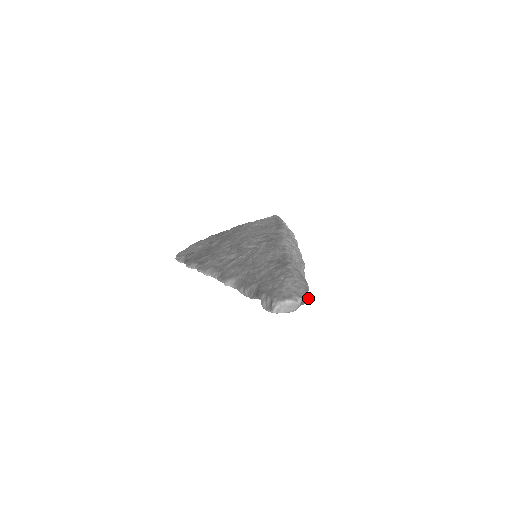
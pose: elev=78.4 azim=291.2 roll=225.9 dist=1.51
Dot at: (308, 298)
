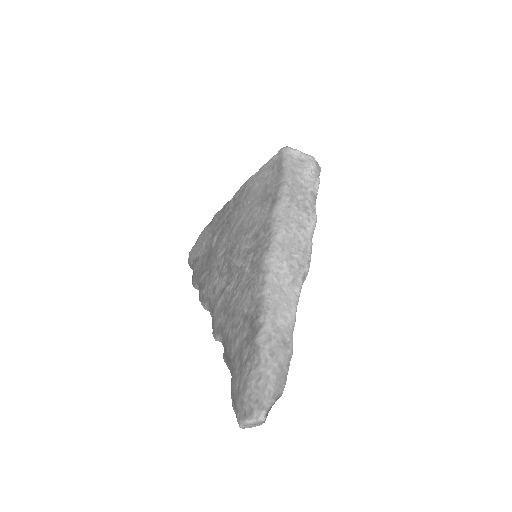
Dot at: (281, 390)
